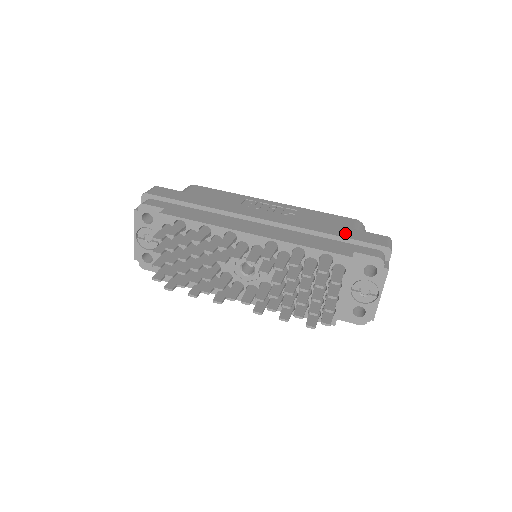
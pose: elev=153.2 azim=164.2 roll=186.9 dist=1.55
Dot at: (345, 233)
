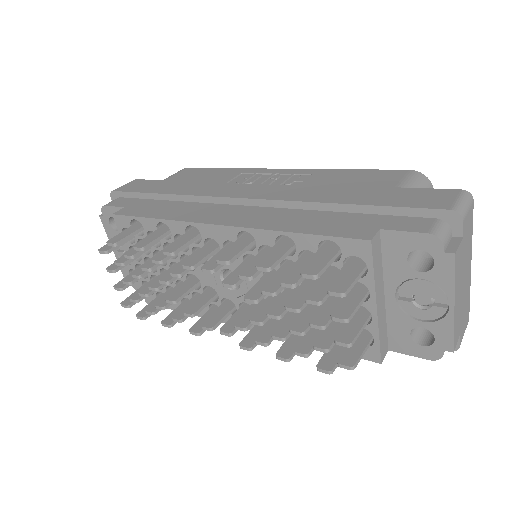
Dot at: (374, 197)
